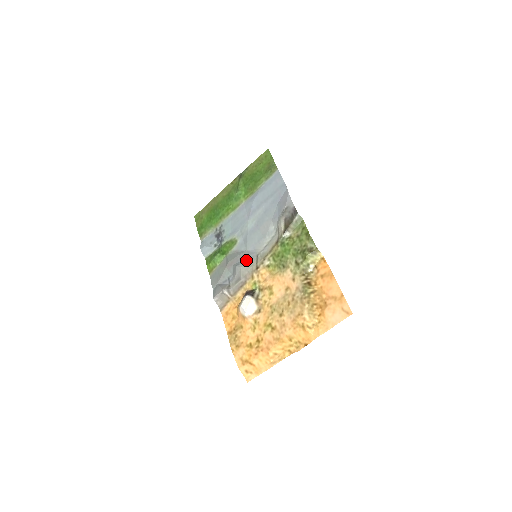
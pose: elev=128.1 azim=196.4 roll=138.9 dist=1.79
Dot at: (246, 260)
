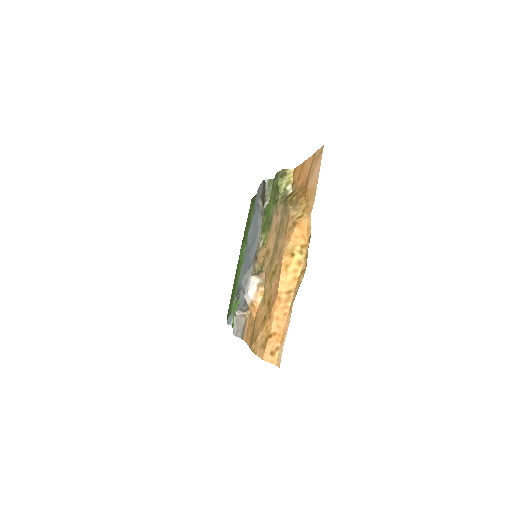
Dot at: occluded
